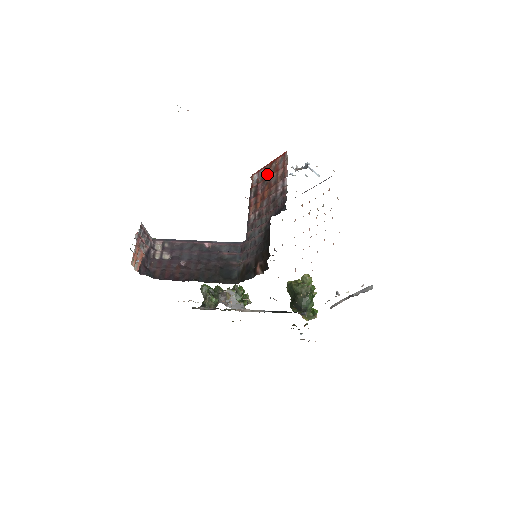
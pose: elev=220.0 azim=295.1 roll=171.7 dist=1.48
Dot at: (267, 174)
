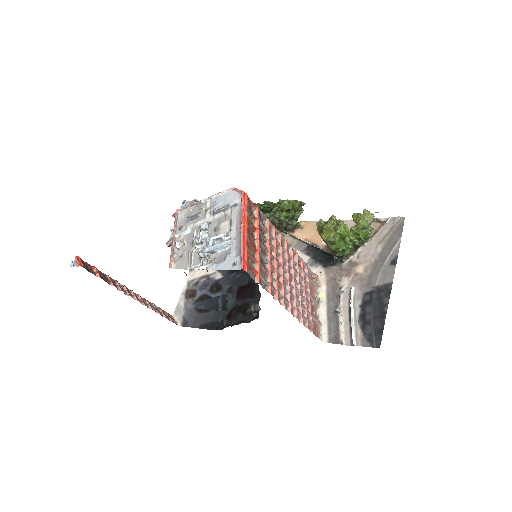
Dot at: occluded
